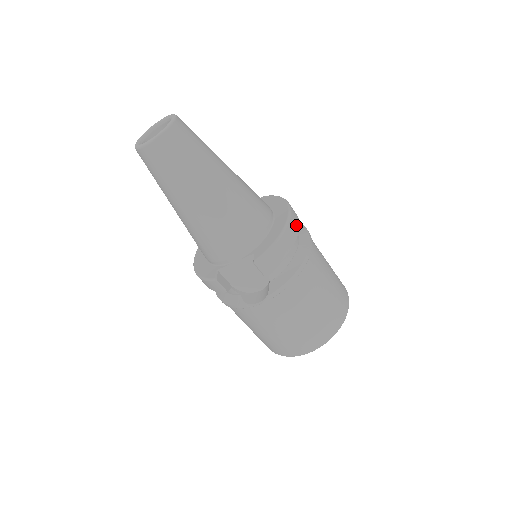
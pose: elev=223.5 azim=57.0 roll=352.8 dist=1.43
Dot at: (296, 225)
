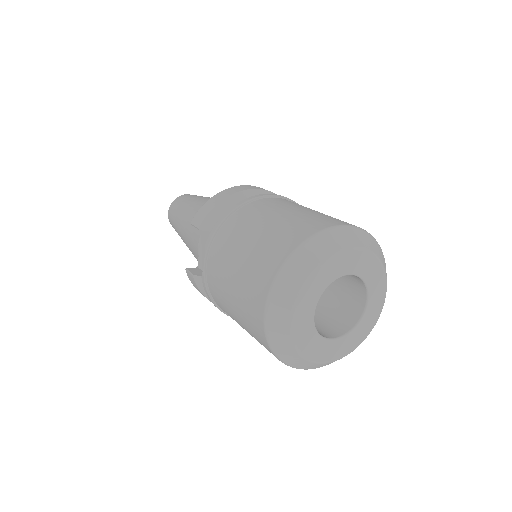
Dot at: (247, 188)
